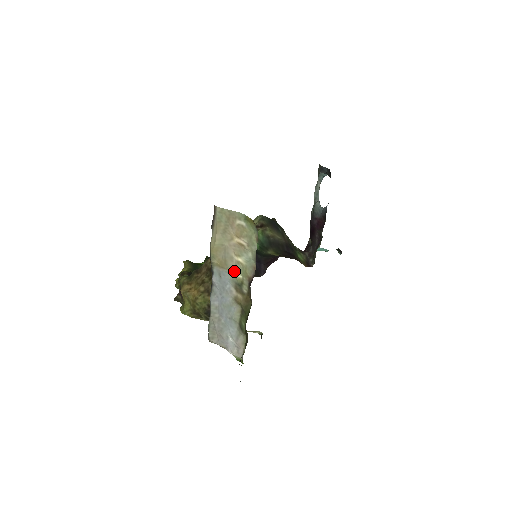
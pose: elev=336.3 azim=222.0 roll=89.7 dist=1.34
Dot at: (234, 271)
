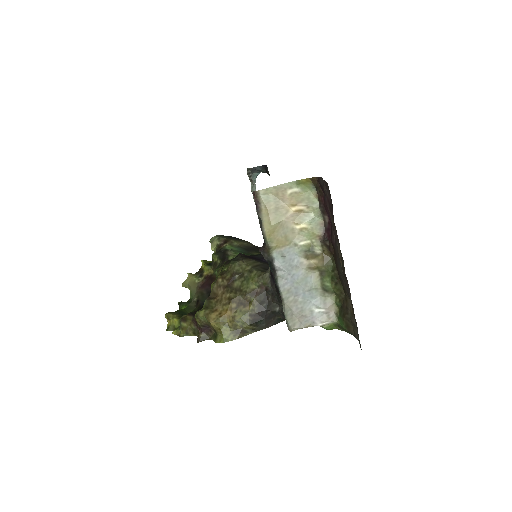
Dot at: (299, 241)
